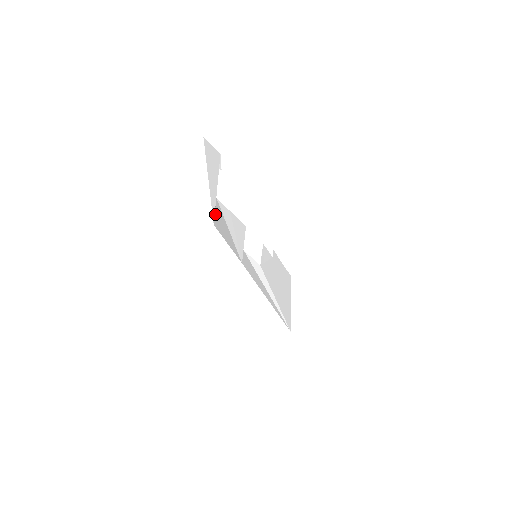
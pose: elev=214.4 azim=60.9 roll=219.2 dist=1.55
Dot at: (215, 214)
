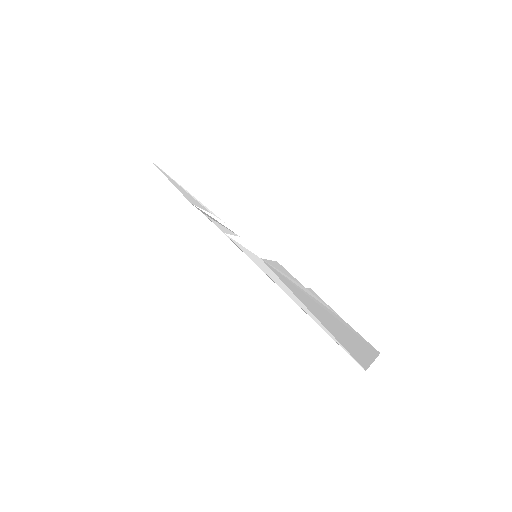
Dot at: (168, 179)
